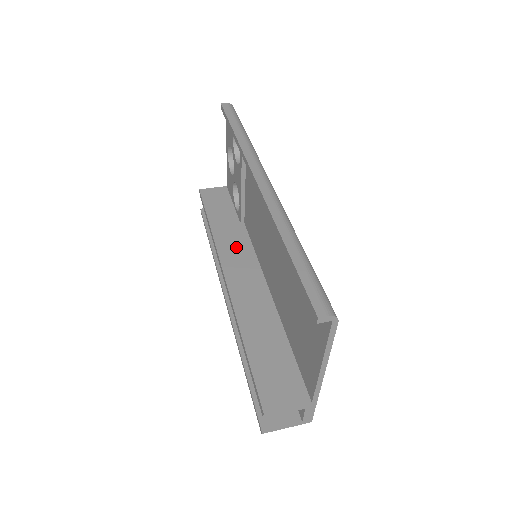
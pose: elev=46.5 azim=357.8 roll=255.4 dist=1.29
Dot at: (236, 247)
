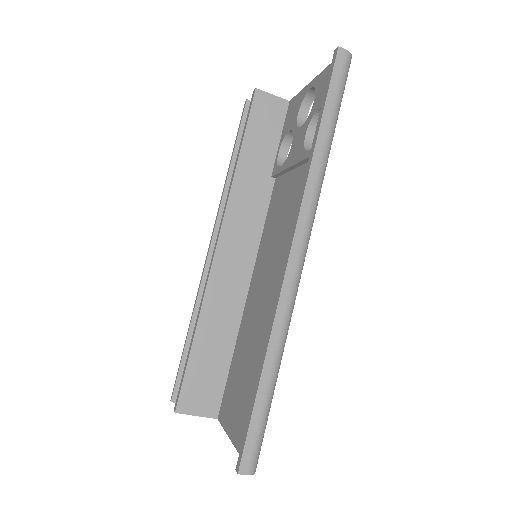
Dot at: (248, 212)
